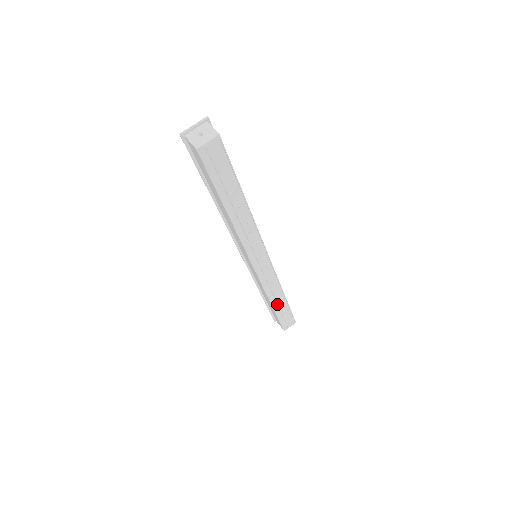
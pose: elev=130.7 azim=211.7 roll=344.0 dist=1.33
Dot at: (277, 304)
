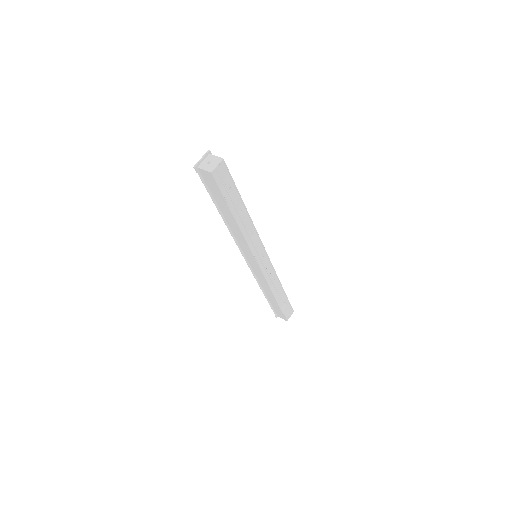
Dot at: (278, 296)
